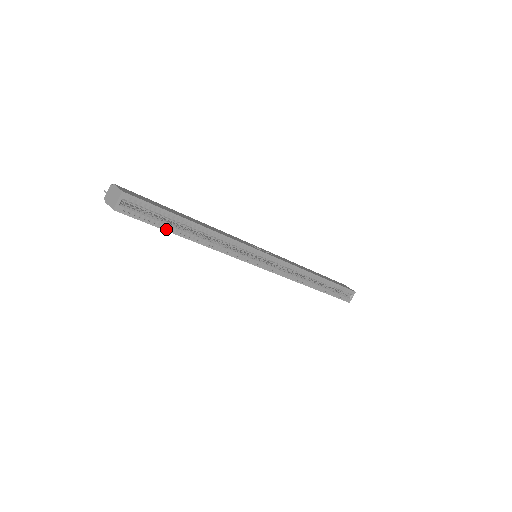
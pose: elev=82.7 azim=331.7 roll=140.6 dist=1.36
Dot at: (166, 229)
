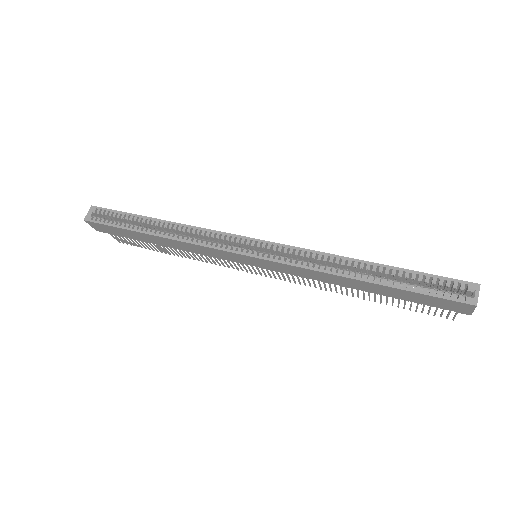
Dot at: (127, 228)
